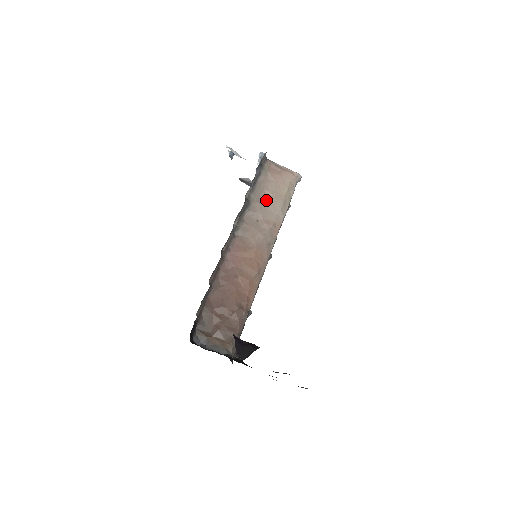
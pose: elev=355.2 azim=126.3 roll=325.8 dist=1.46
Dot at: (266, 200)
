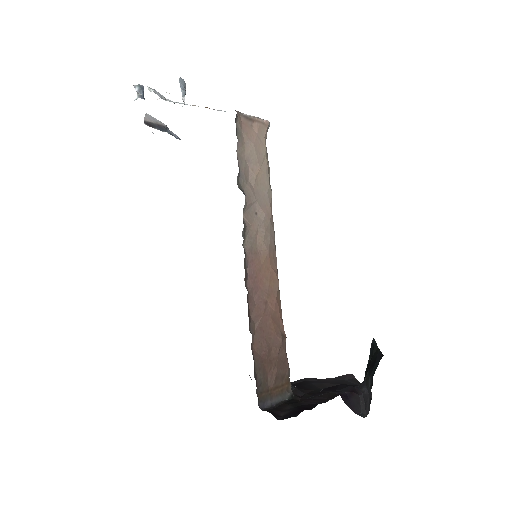
Dot at: (254, 179)
